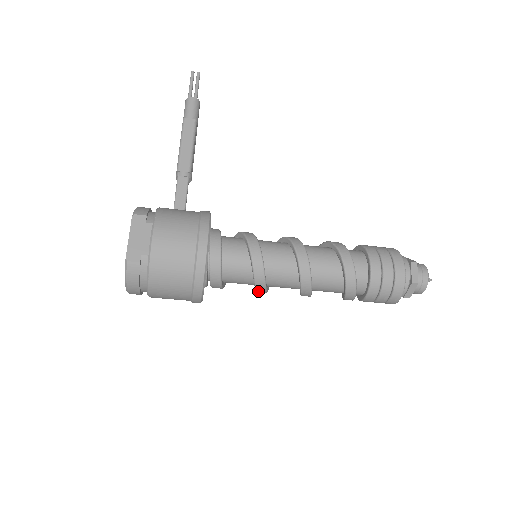
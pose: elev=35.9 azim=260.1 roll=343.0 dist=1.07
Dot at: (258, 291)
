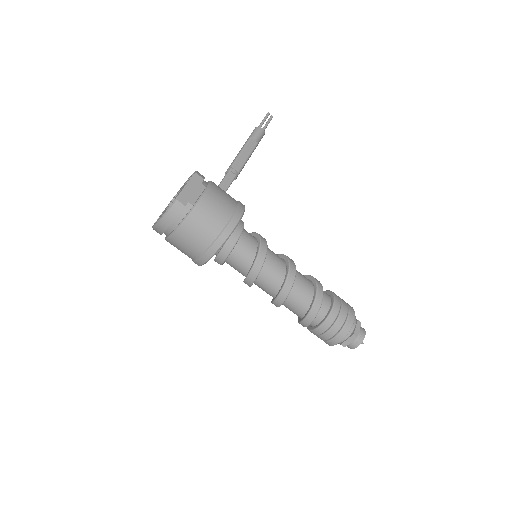
Dot at: (246, 281)
